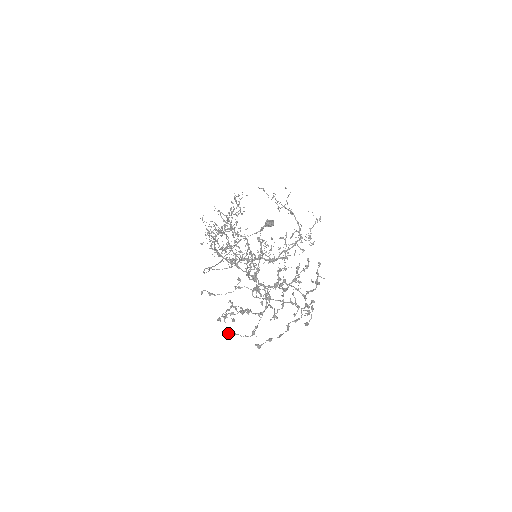
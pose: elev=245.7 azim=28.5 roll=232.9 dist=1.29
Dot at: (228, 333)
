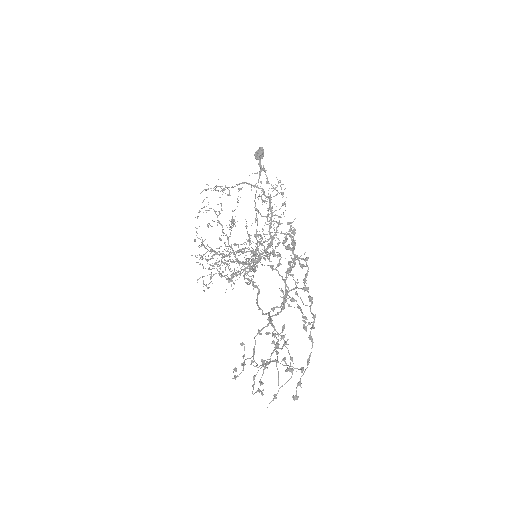
Dot at: occluded
